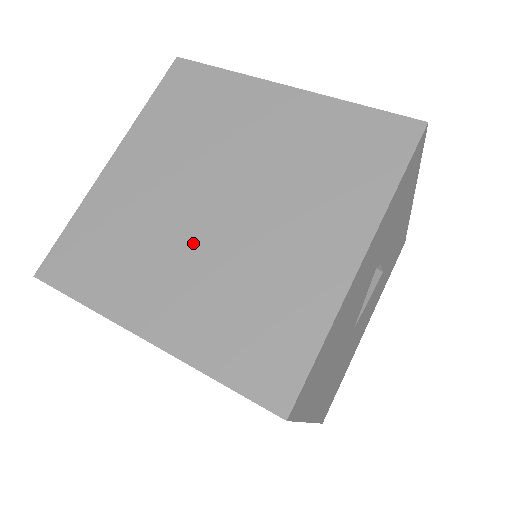
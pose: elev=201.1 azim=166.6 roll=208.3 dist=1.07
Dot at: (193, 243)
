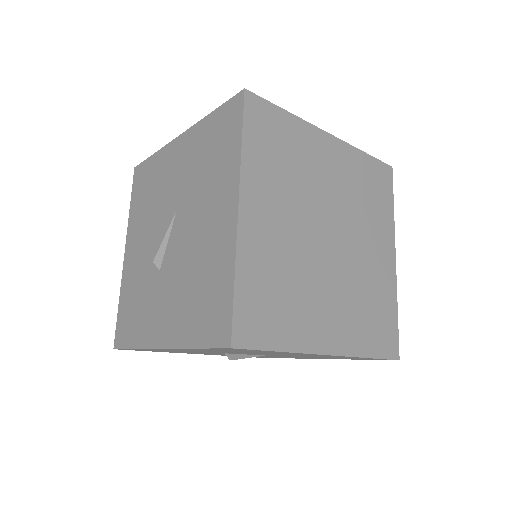
Dot at: (327, 273)
